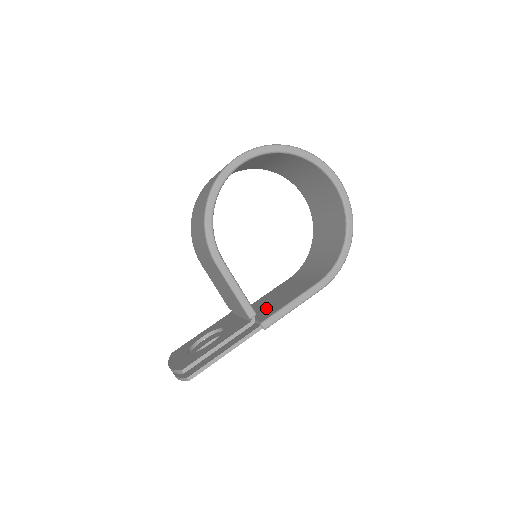
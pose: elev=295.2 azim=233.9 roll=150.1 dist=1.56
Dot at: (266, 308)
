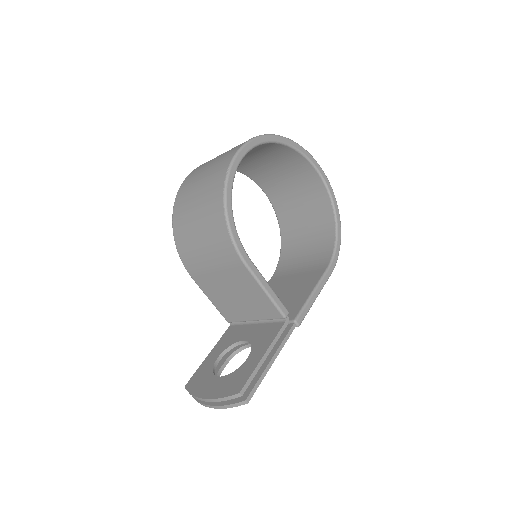
Dot at: occluded
